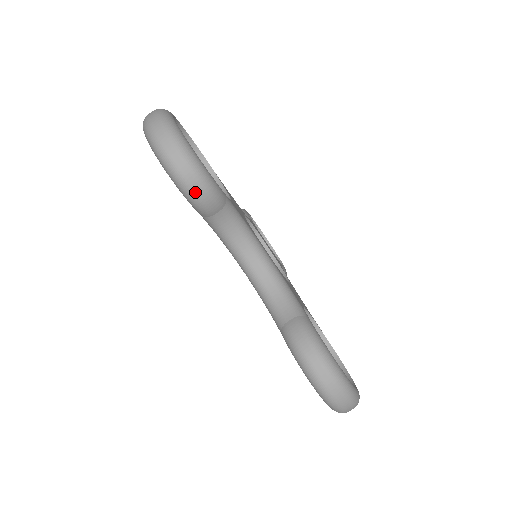
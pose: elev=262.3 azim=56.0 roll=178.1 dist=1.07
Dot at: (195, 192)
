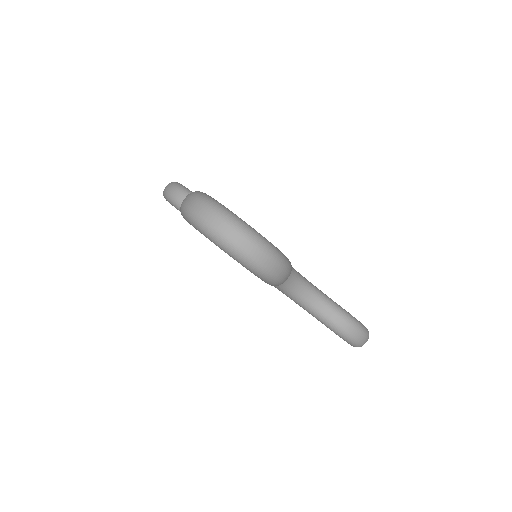
Dot at: (284, 281)
